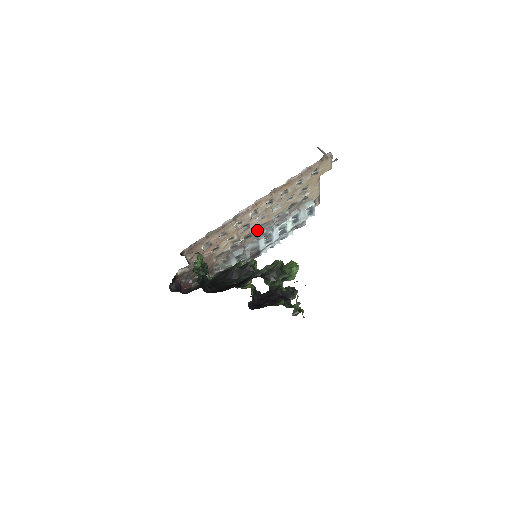
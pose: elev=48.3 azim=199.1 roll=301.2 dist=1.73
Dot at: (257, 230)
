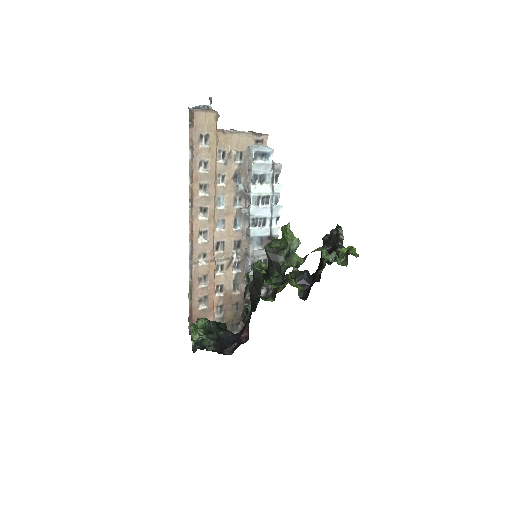
Dot at: (237, 232)
